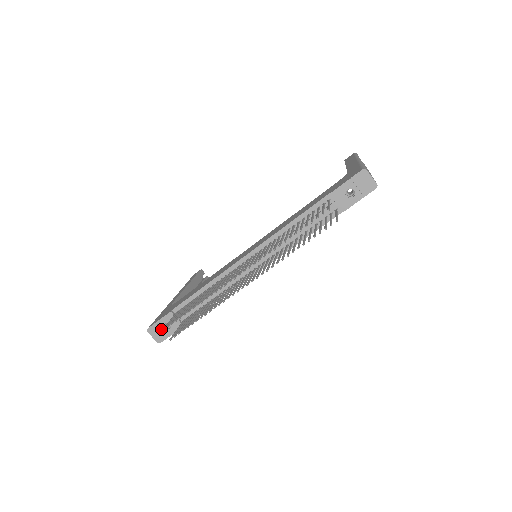
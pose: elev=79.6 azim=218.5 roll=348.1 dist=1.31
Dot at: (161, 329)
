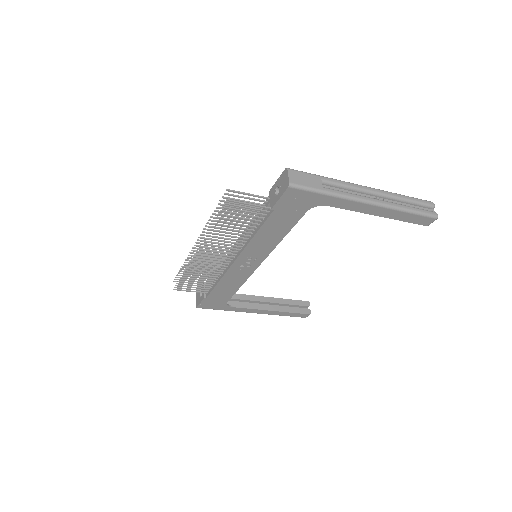
Dot at: (199, 296)
